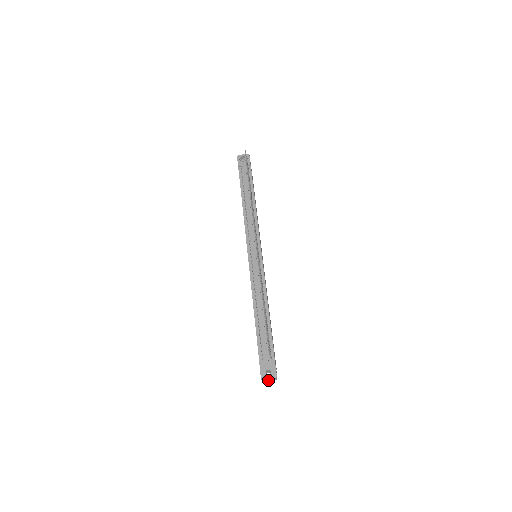
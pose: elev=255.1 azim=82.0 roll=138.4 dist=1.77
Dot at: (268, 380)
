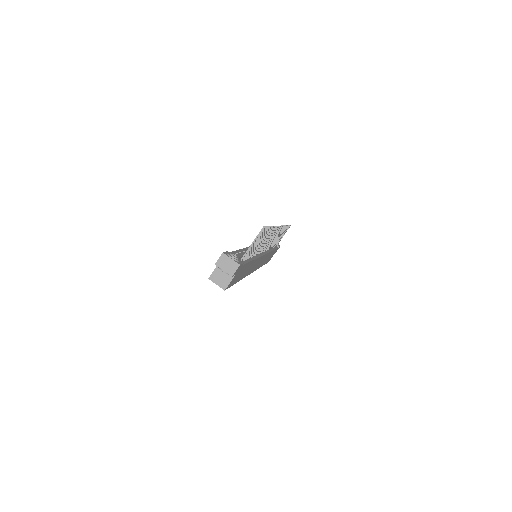
Dot at: (222, 268)
